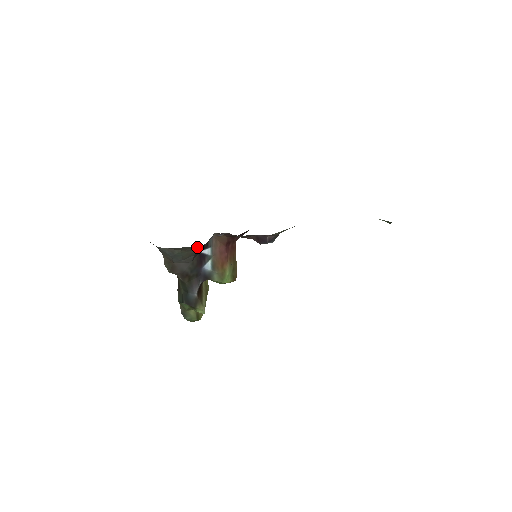
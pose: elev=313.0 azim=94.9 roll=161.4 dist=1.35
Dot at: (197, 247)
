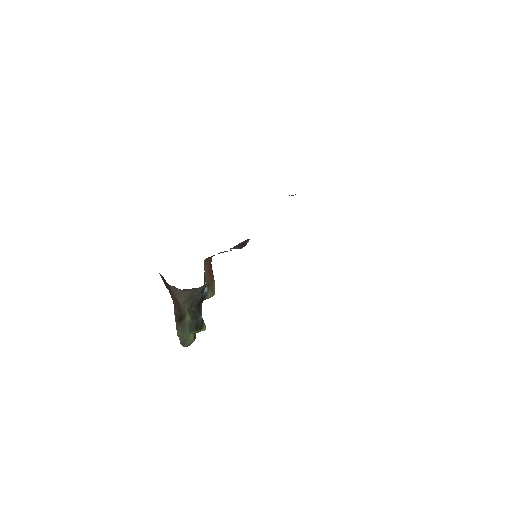
Dot at: occluded
